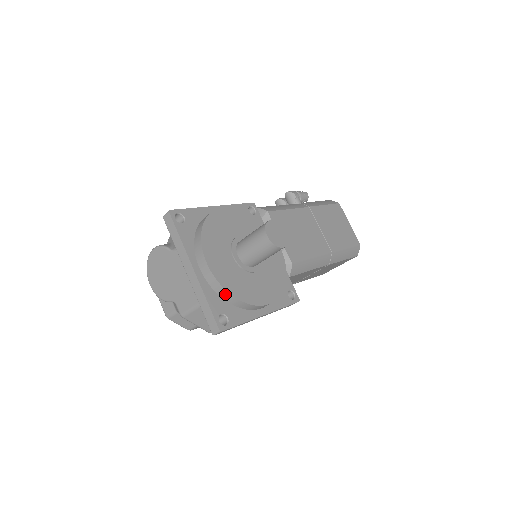
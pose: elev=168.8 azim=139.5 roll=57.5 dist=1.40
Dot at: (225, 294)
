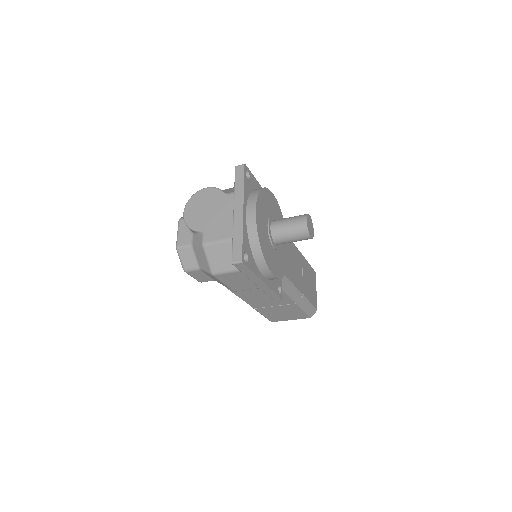
Dot at: (255, 242)
